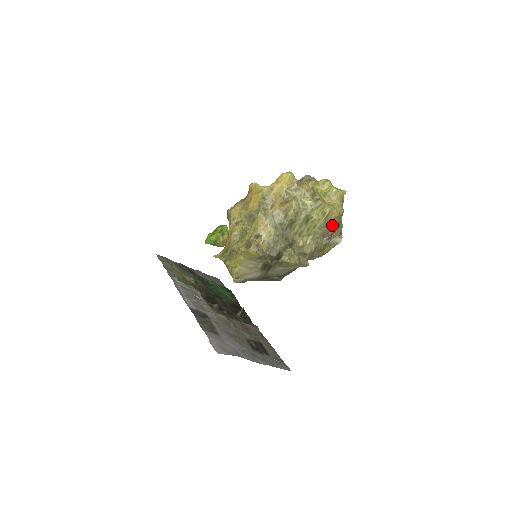
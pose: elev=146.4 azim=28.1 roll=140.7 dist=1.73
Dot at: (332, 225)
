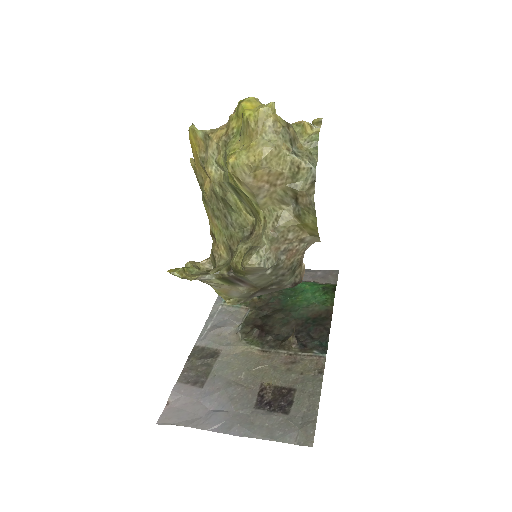
Dot at: (272, 181)
